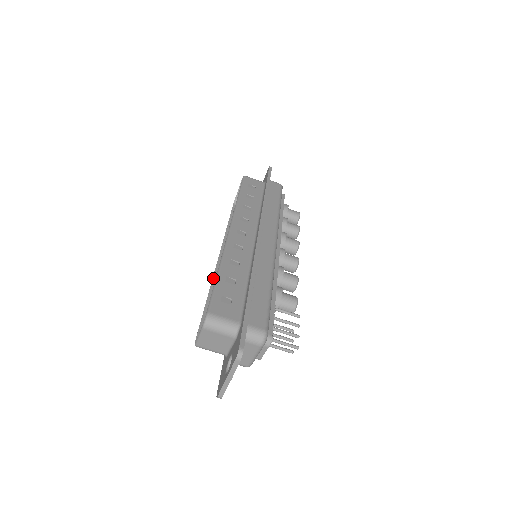
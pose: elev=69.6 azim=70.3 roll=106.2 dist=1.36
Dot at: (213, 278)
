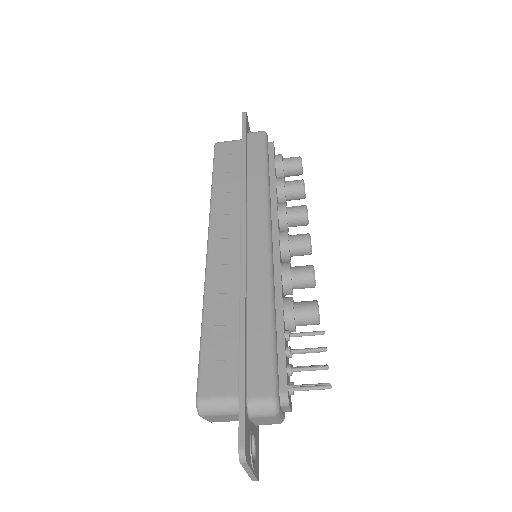
Dot at: occluded
